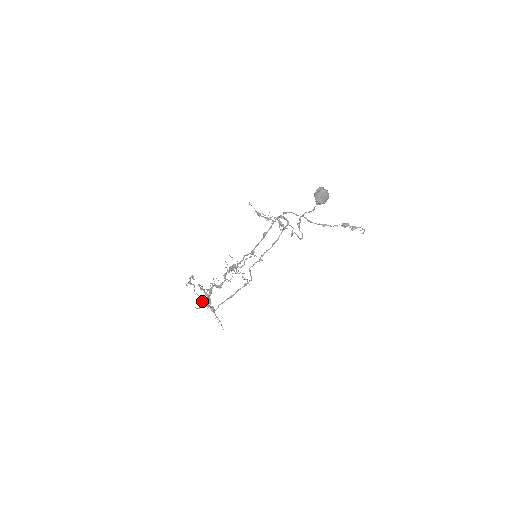
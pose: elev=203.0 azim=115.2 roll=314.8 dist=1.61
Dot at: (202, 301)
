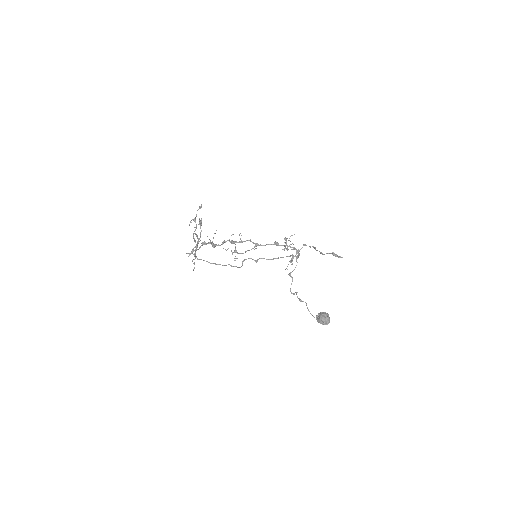
Dot at: (193, 250)
